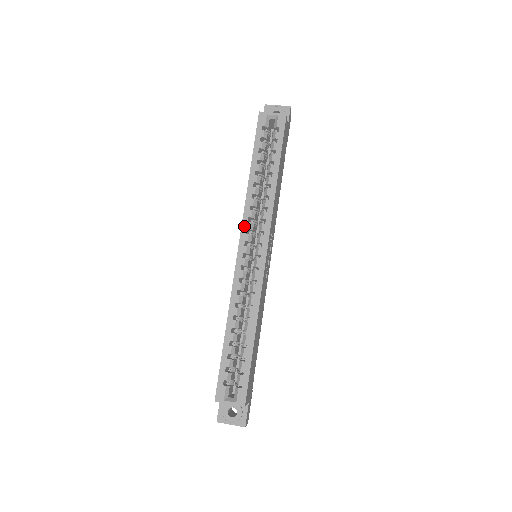
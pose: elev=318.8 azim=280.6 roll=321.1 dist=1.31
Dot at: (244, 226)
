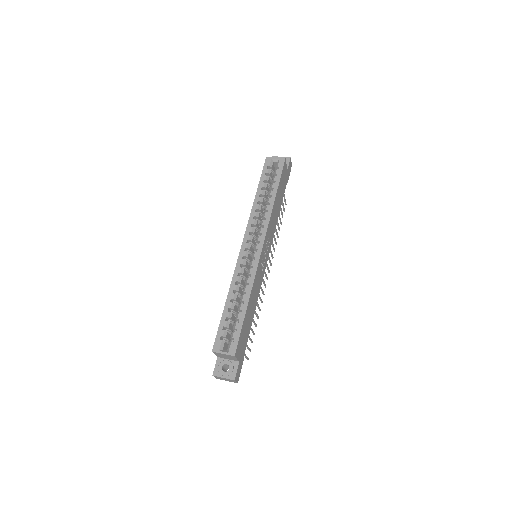
Dot at: (248, 229)
